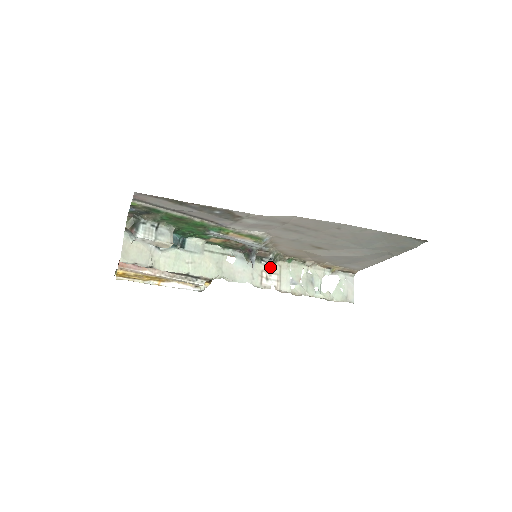
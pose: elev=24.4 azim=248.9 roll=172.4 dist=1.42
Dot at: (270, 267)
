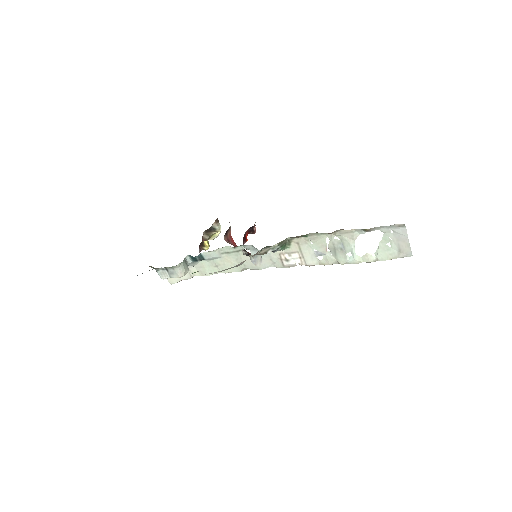
Dot at: (286, 248)
